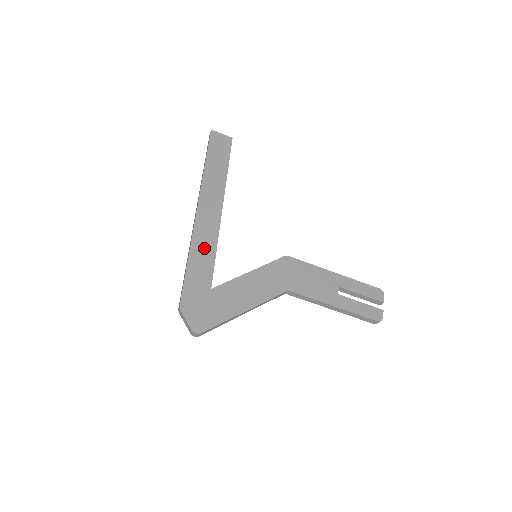
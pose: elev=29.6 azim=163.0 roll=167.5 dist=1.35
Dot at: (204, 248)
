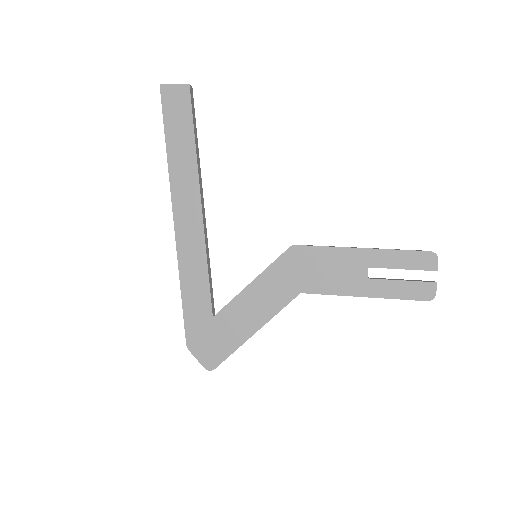
Dot at: (194, 269)
